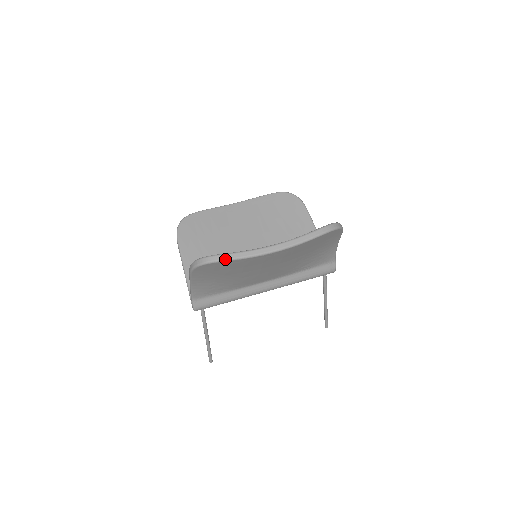
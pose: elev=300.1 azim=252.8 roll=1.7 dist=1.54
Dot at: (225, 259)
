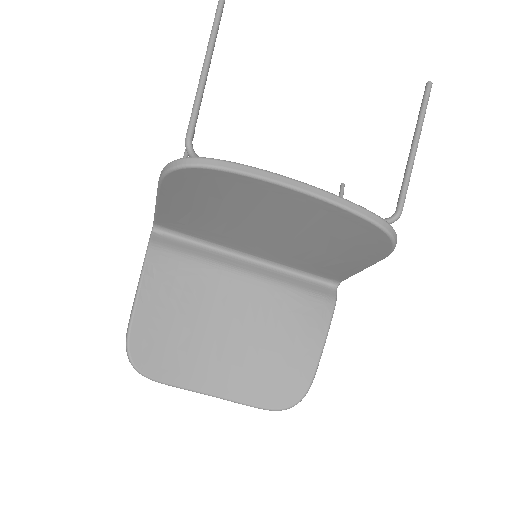
Dot at: (156, 381)
